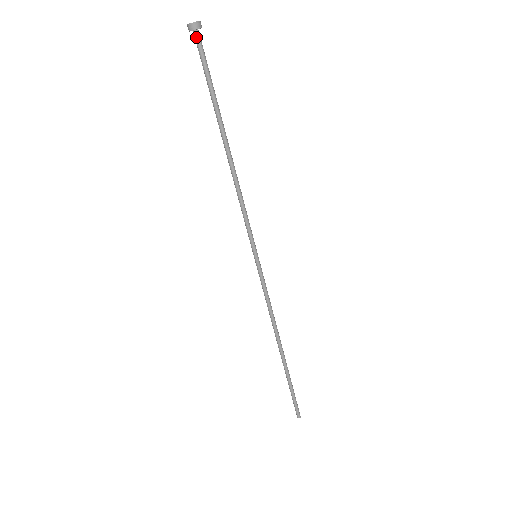
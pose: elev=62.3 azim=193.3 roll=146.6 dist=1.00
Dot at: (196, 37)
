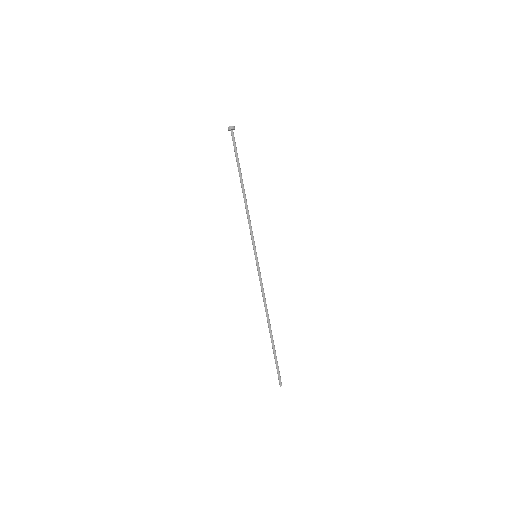
Dot at: (232, 133)
